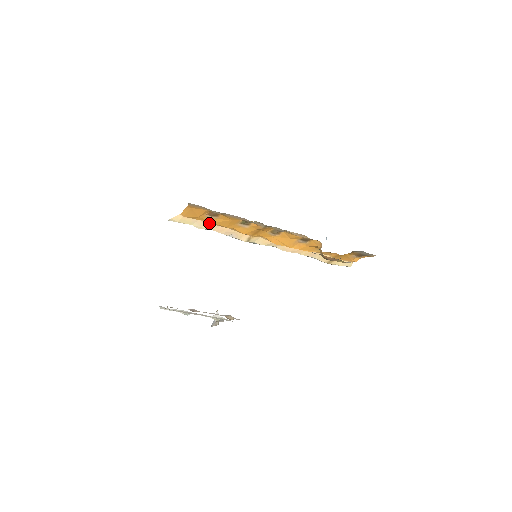
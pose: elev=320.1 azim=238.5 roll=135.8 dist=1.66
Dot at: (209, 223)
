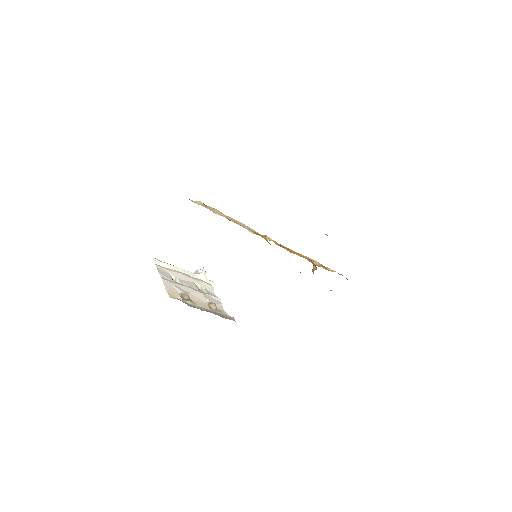
Dot at: occluded
